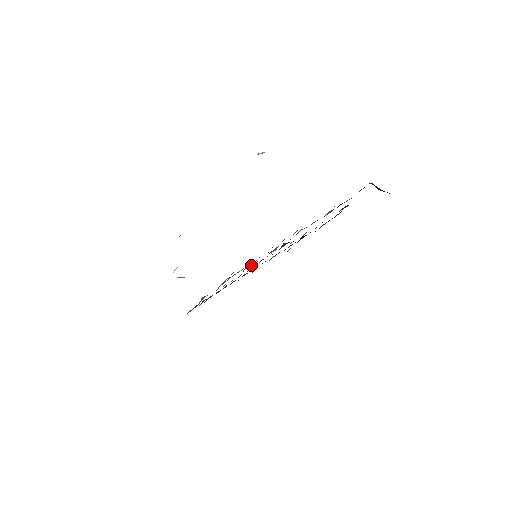
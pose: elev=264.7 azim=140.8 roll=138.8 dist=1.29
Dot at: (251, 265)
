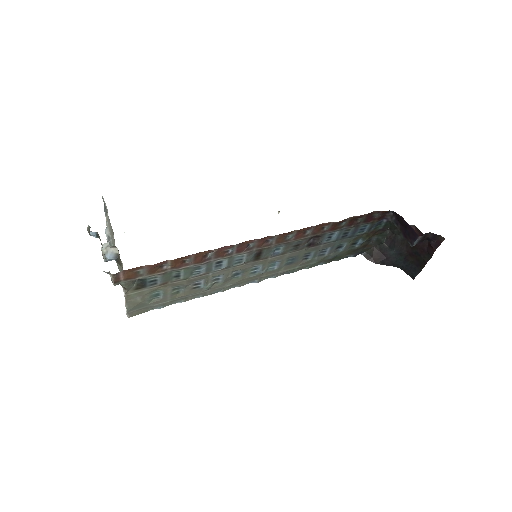
Dot at: (227, 276)
